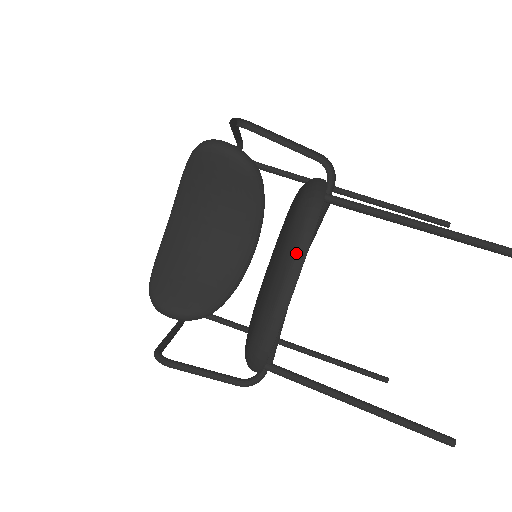
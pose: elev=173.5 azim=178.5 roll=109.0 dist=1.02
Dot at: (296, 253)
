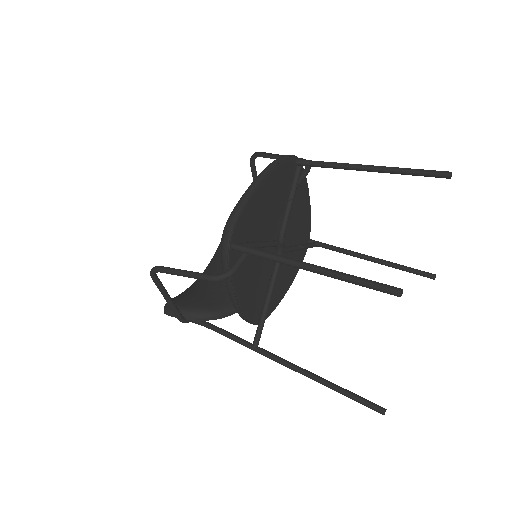
Dot at: (269, 165)
